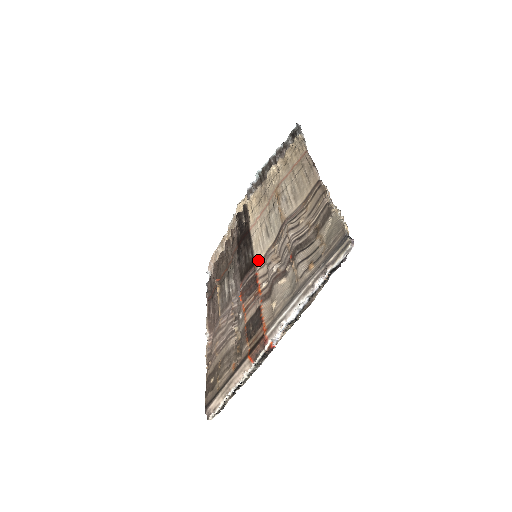
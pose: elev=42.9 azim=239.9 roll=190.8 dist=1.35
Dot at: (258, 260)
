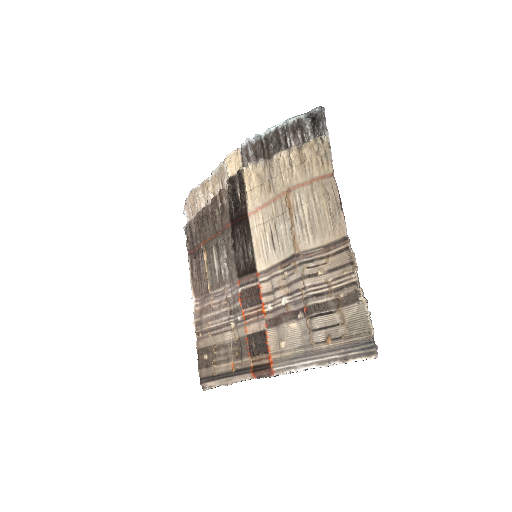
Dot at: (261, 269)
